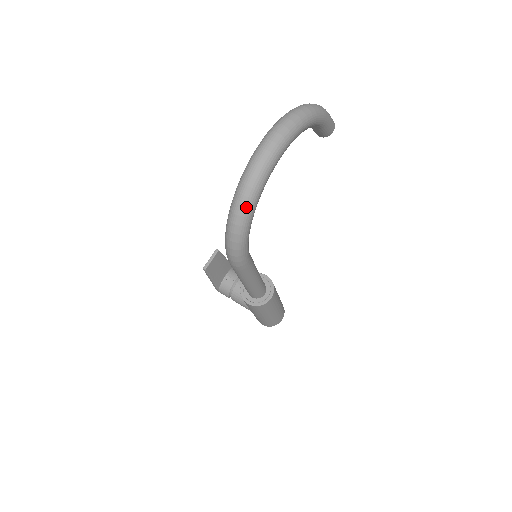
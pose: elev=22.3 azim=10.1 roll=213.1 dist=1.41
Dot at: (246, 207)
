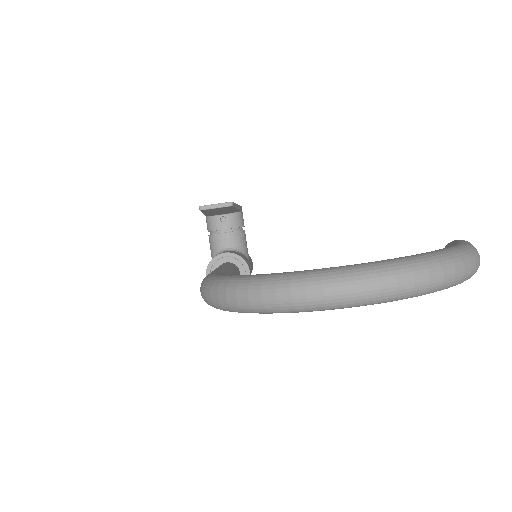
Dot at: (253, 309)
